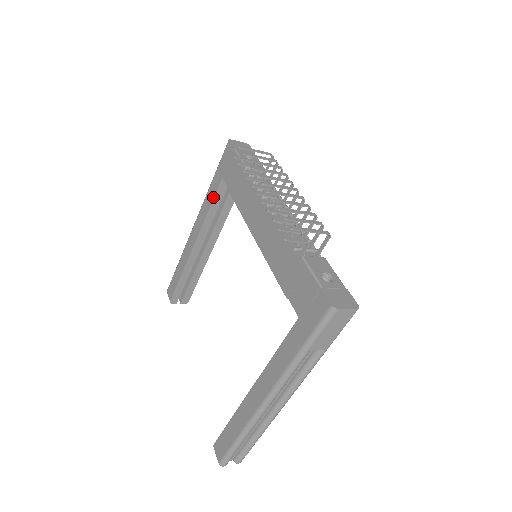
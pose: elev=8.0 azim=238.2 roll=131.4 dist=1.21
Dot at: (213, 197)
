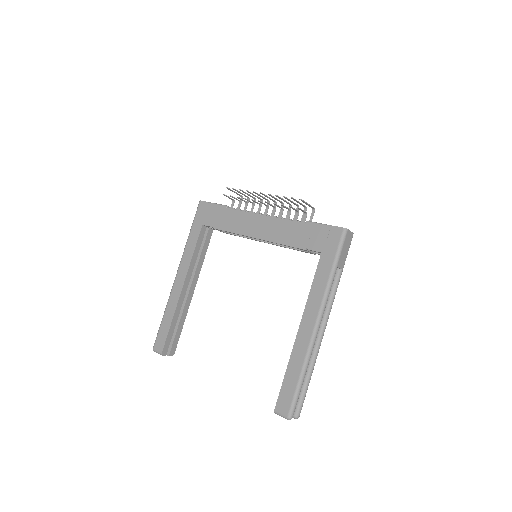
Dot at: (196, 242)
